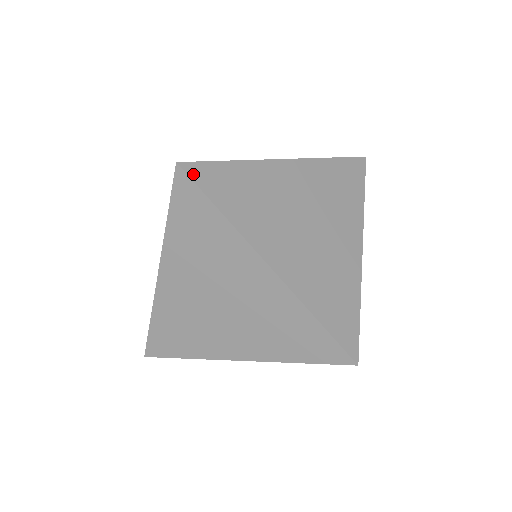
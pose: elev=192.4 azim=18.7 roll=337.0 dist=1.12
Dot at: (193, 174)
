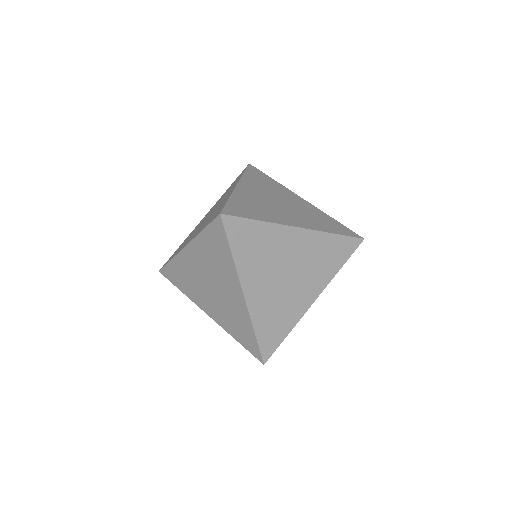
Dot at: (250, 167)
